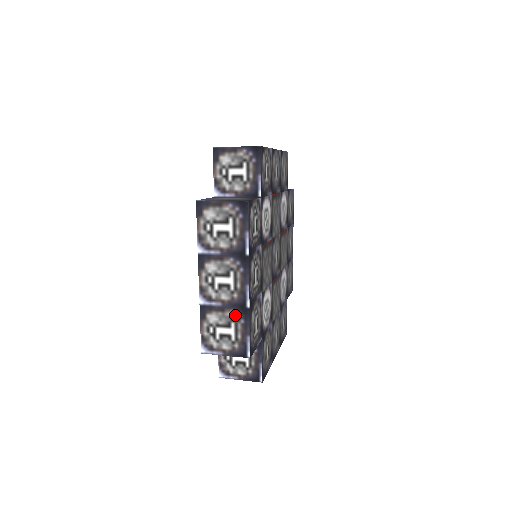
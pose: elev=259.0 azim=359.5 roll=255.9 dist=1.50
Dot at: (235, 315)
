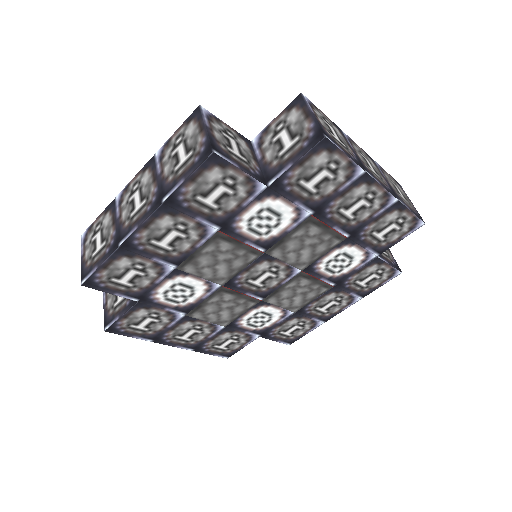
Dot at: (111, 238)
